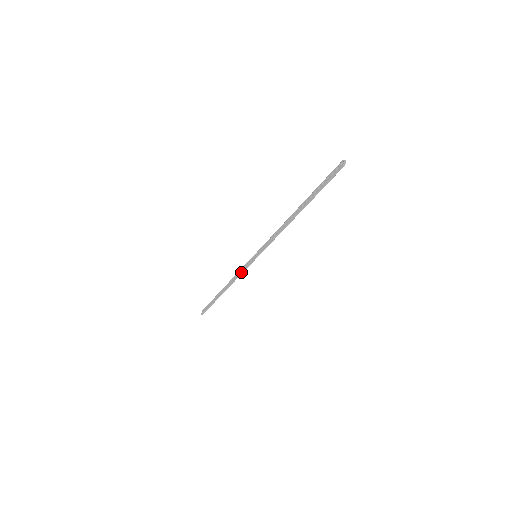
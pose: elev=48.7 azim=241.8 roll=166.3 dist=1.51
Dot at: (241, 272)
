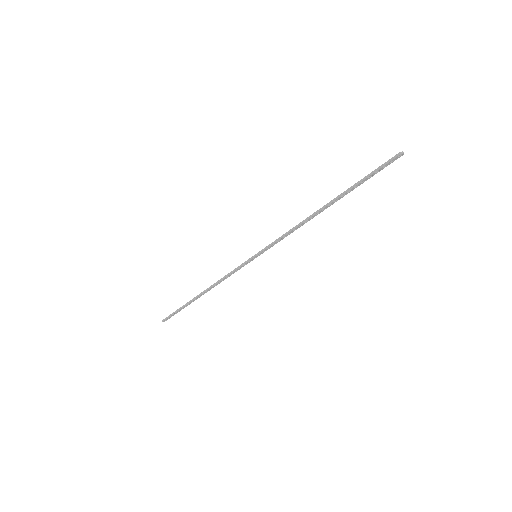
Dot at: occluded
